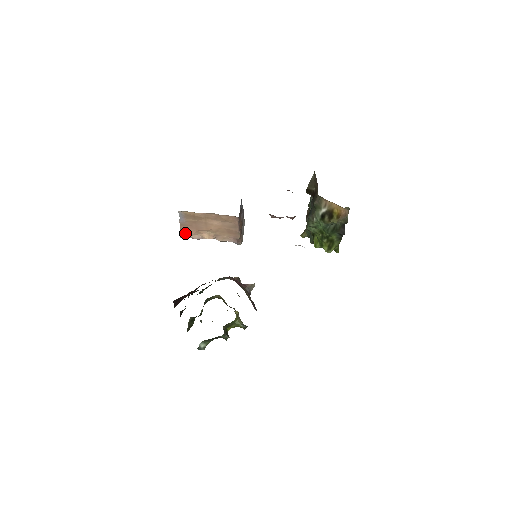
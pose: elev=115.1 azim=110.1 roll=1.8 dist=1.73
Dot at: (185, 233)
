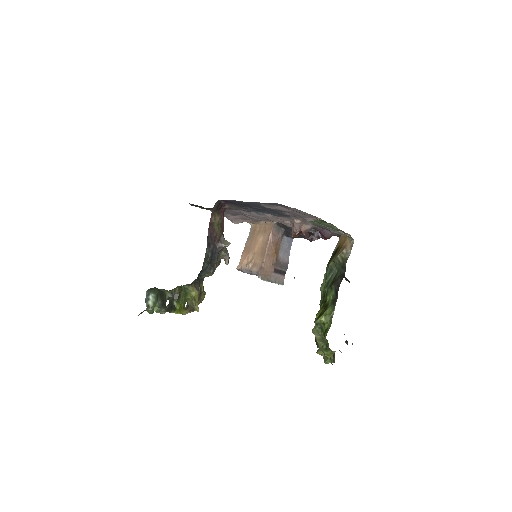
Dot at: (241, 262)
